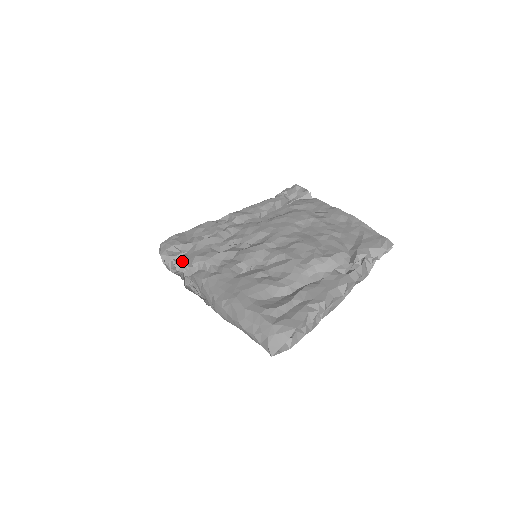
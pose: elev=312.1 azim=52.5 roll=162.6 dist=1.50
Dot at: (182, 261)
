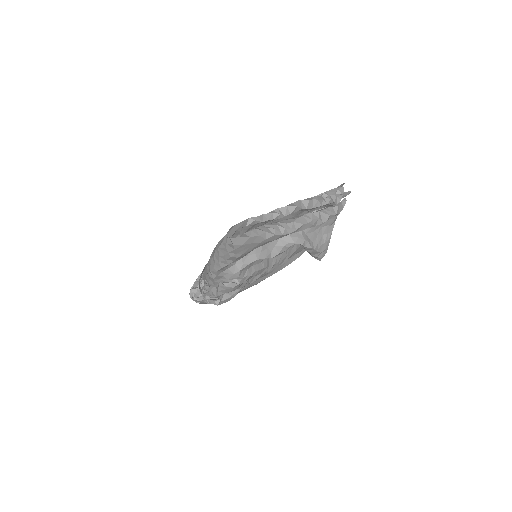
Dot at: (198, 277)
